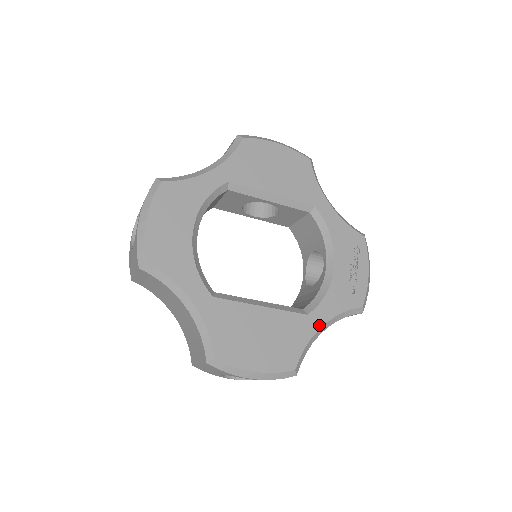
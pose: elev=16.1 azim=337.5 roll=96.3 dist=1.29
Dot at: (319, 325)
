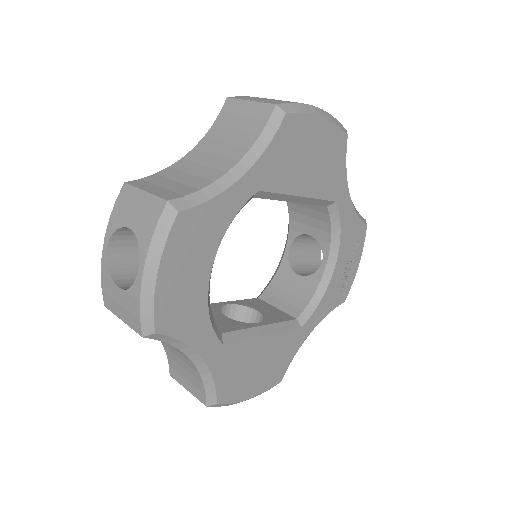
Dot at: (308, 333)
